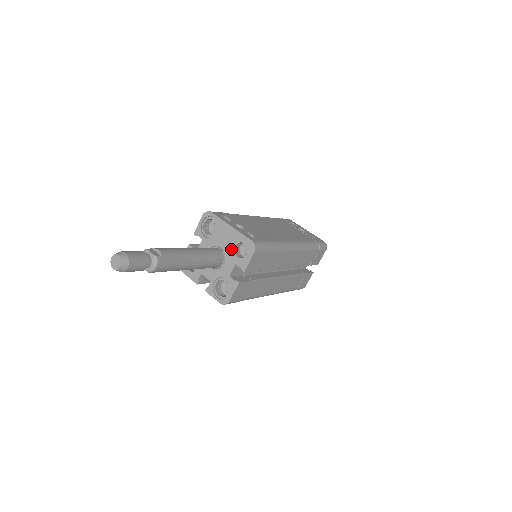
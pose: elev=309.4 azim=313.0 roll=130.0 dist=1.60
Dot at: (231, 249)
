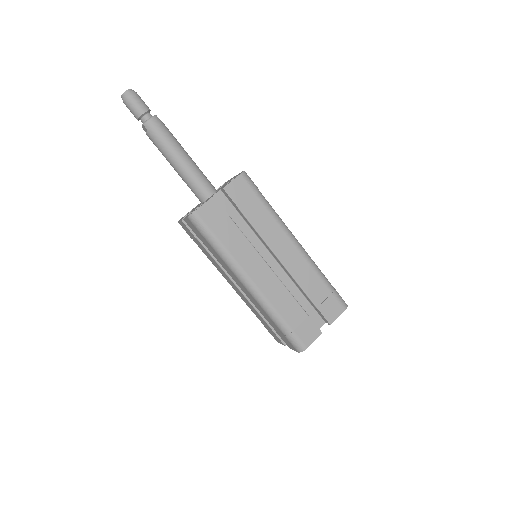
Dot at: occluded
